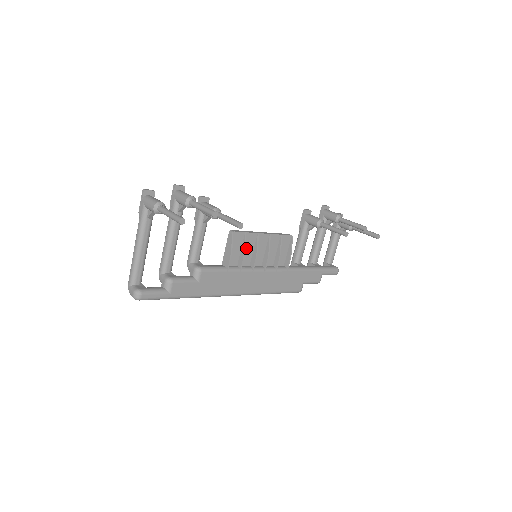
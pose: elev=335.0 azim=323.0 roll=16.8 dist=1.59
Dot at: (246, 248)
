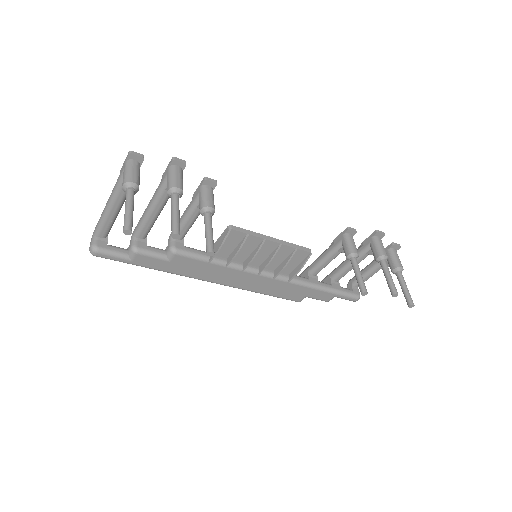
Dot at: (244, 247)
